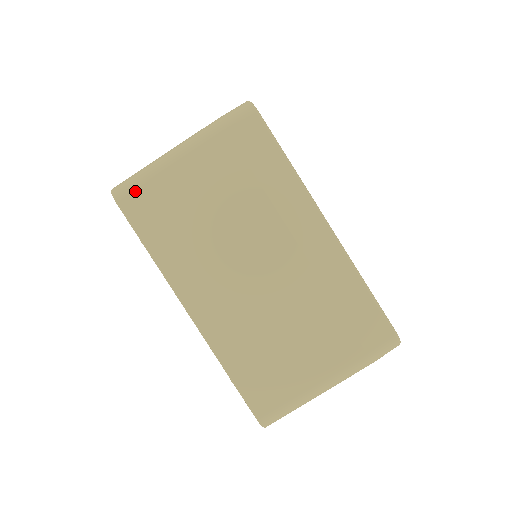
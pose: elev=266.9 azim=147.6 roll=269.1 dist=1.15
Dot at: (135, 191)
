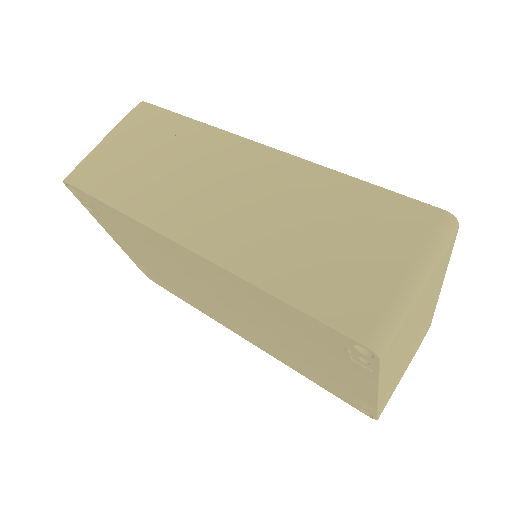
Dot at: (393, 341)
